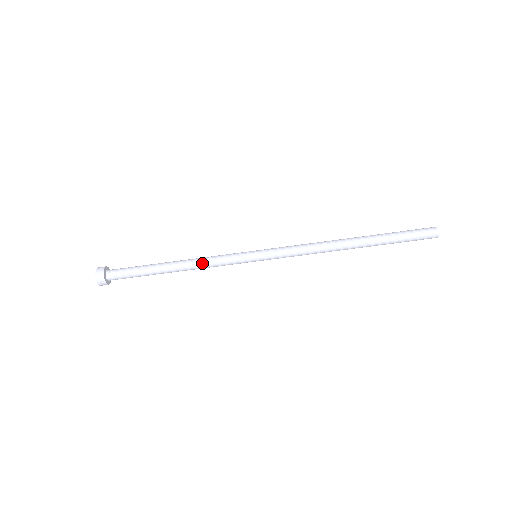
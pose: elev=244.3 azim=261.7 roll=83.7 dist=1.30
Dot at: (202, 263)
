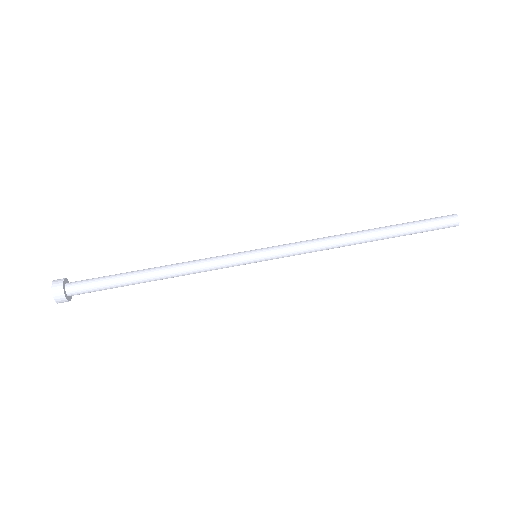
Dot at: (190, 261)
